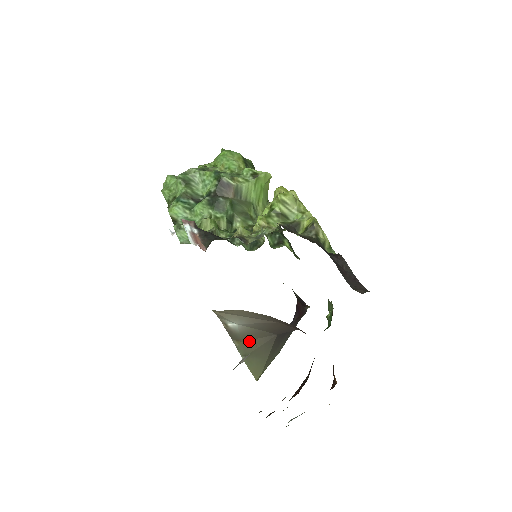
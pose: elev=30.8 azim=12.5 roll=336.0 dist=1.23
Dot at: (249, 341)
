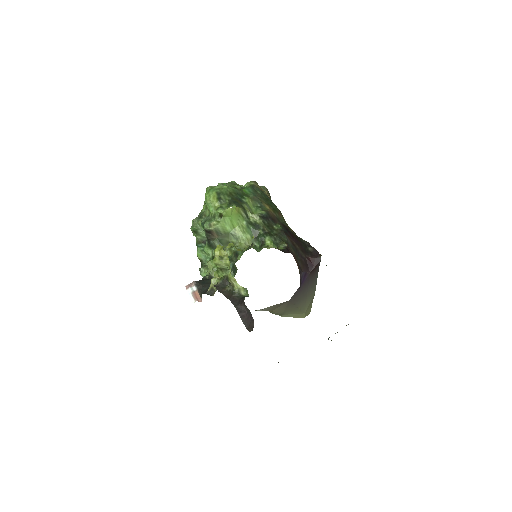
Dot at: (276, 309)
